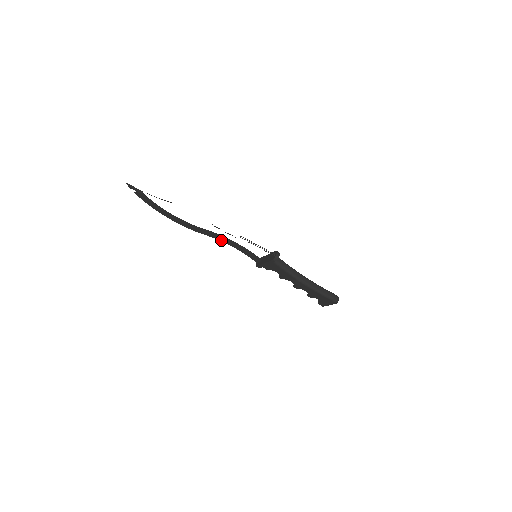
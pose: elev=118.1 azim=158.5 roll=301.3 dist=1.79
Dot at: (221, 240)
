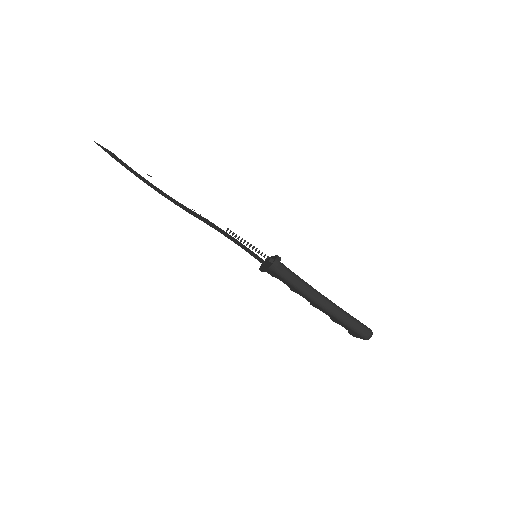
Dot at: (213, 227)
